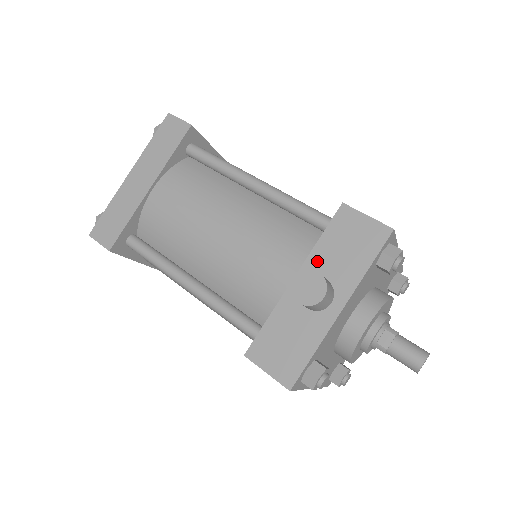
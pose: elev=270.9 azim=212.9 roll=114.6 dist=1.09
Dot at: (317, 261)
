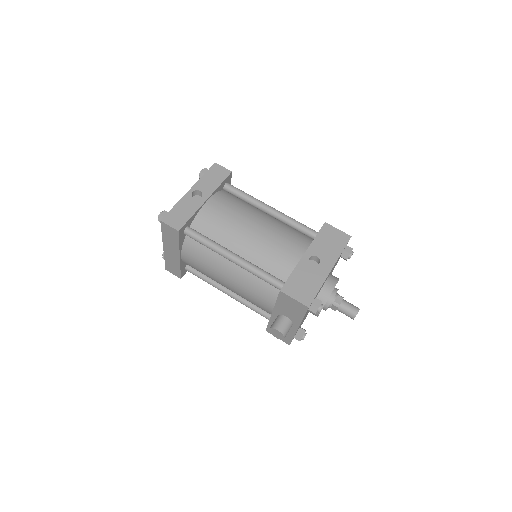
Dot at: (279, 309)
